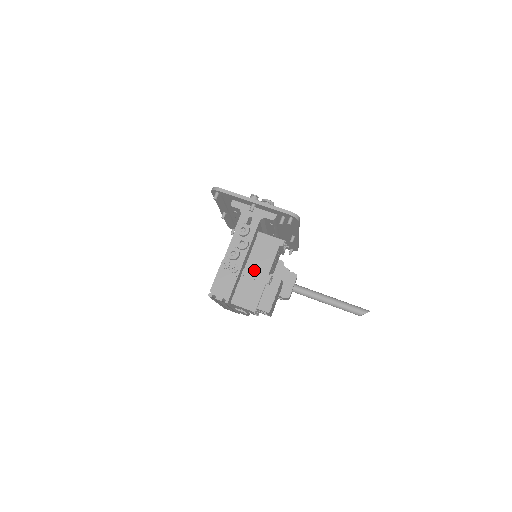
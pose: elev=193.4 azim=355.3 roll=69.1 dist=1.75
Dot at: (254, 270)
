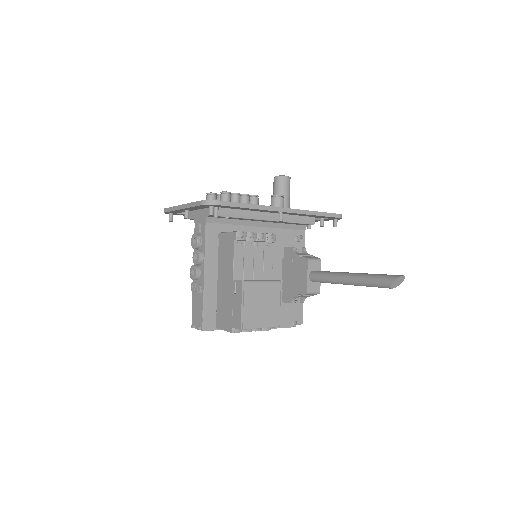
Dot at: (223, 281)
